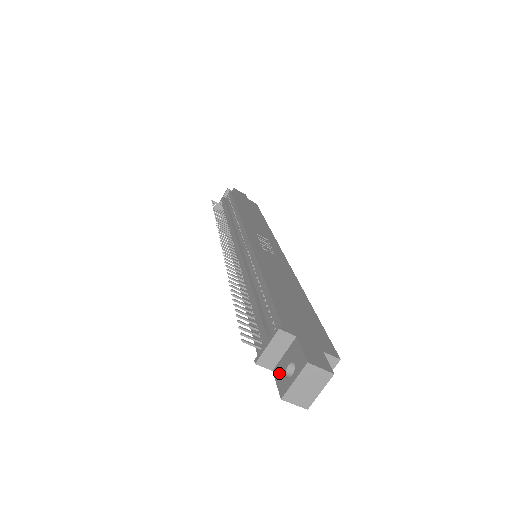
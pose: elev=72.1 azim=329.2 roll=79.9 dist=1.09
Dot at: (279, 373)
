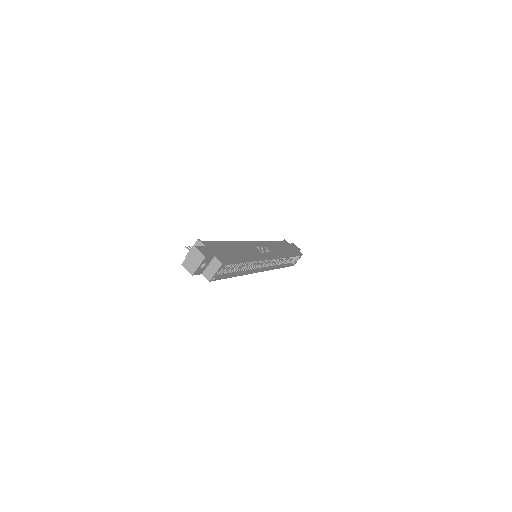
Dot at: occluded
